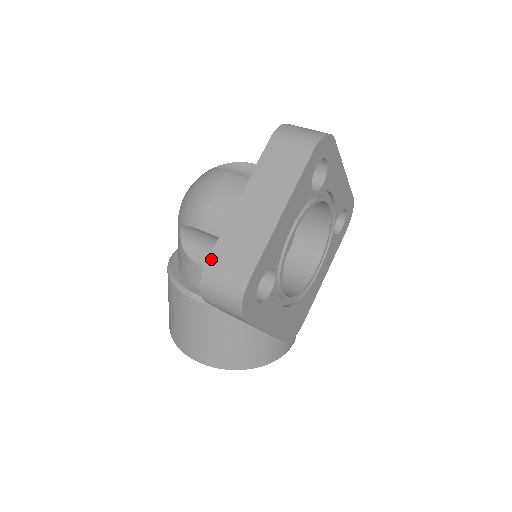
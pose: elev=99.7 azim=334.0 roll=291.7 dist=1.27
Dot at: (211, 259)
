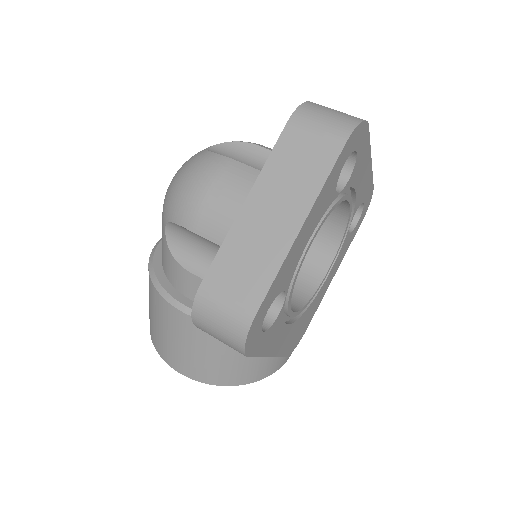
Dot at: (207, 280)
